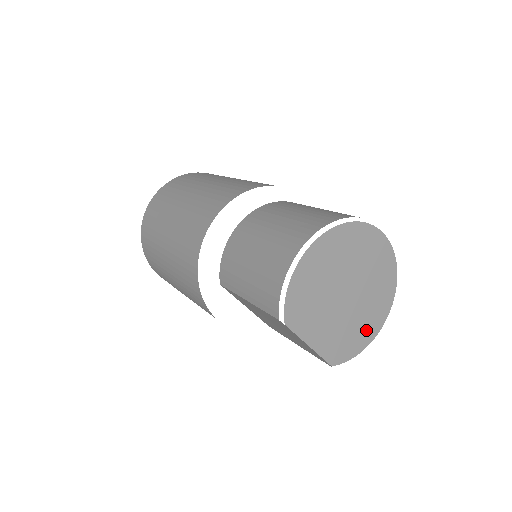
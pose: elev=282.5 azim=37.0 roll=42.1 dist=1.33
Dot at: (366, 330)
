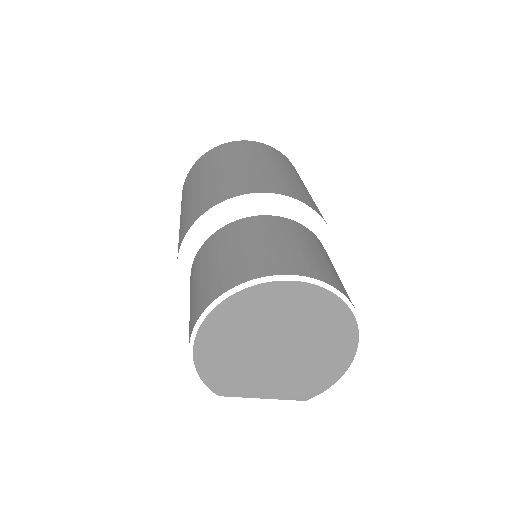
Dot at: (333, 361)
